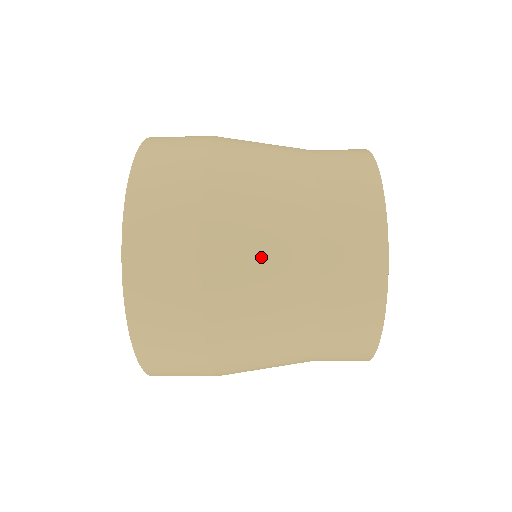
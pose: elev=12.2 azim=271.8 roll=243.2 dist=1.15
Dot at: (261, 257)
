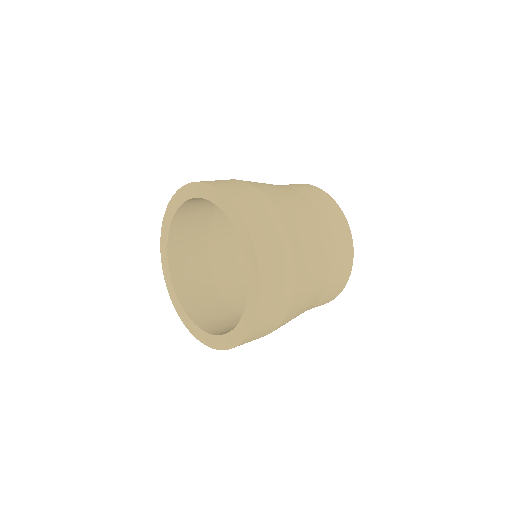
Dot at: (312, 248)
